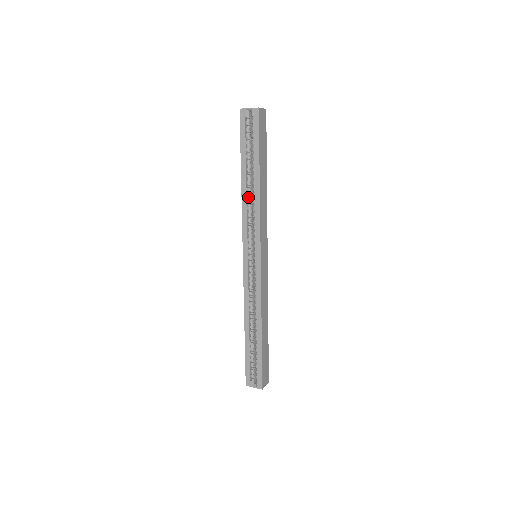
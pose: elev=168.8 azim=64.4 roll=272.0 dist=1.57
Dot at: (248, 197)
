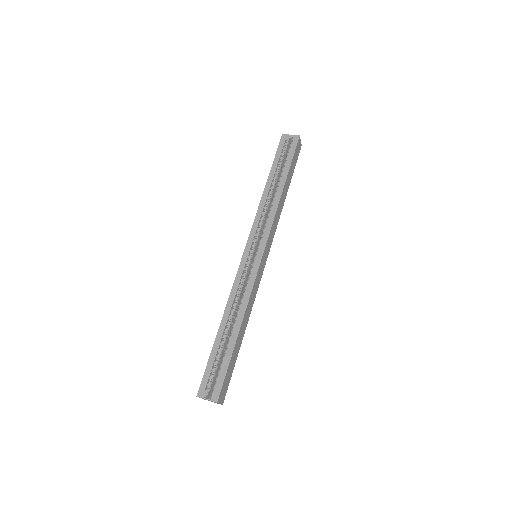
Dot at: (267, 200)
